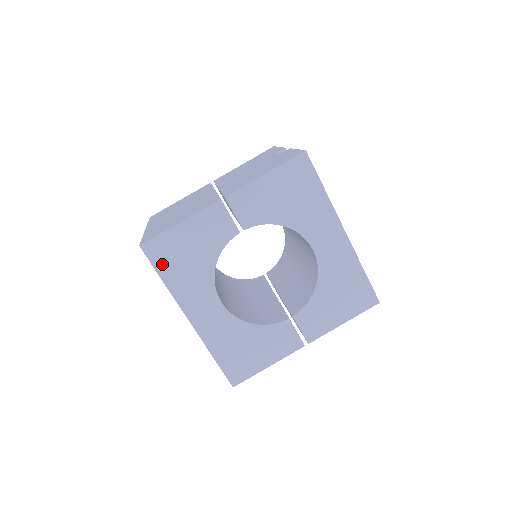
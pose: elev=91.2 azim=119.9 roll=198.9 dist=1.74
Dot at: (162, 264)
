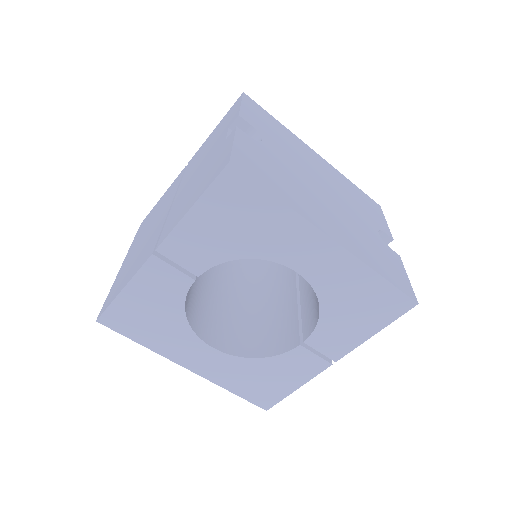
Dot at: (129, 330)
